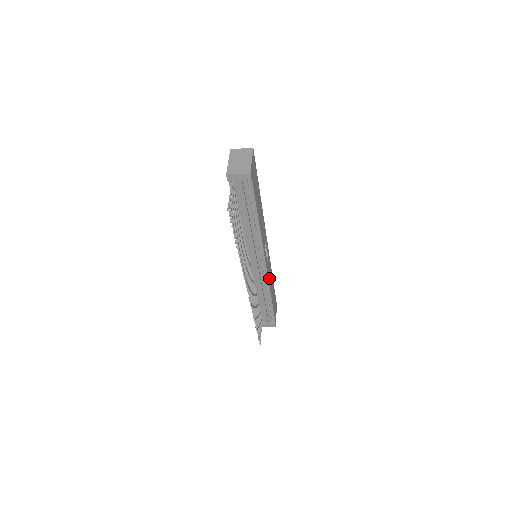
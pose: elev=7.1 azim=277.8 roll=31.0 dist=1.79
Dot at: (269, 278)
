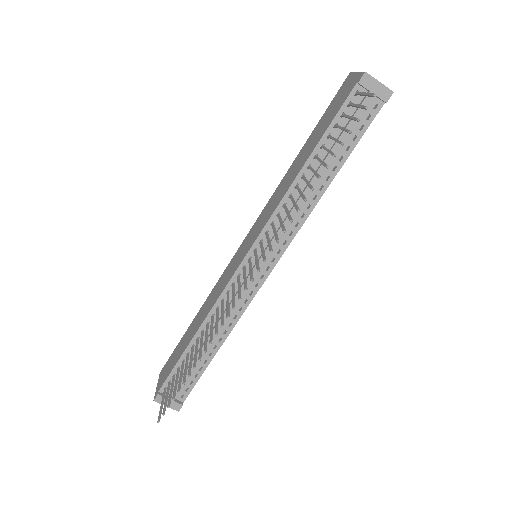
Dot at: occluded
